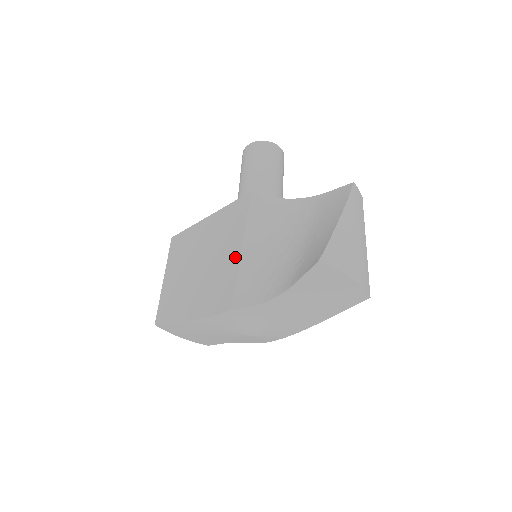
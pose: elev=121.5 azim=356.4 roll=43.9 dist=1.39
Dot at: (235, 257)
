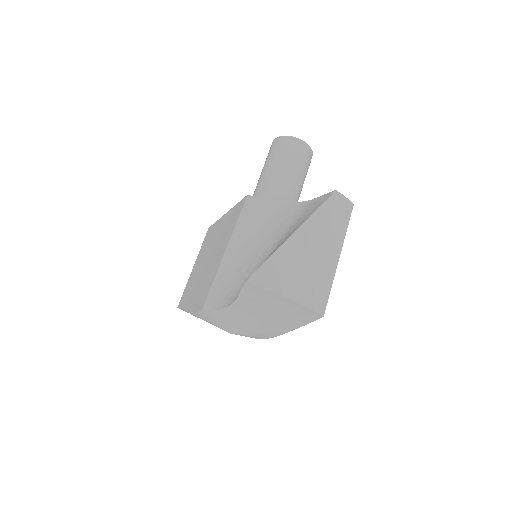
Dot at: (220, 260)
